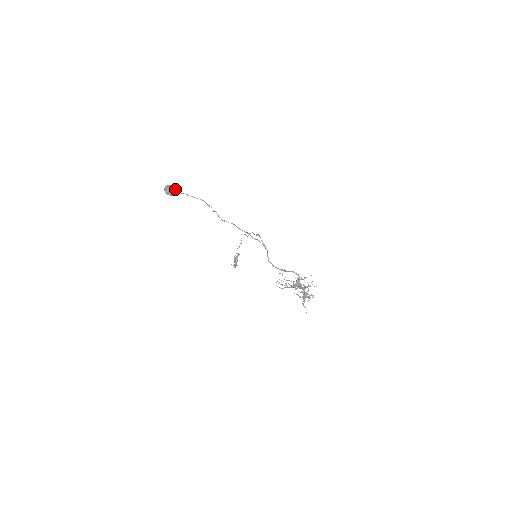
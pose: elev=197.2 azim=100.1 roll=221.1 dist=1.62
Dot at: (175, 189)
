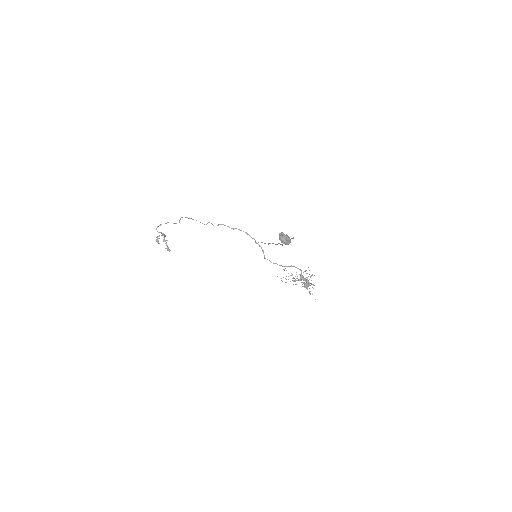
Dot at: (289, 237)
